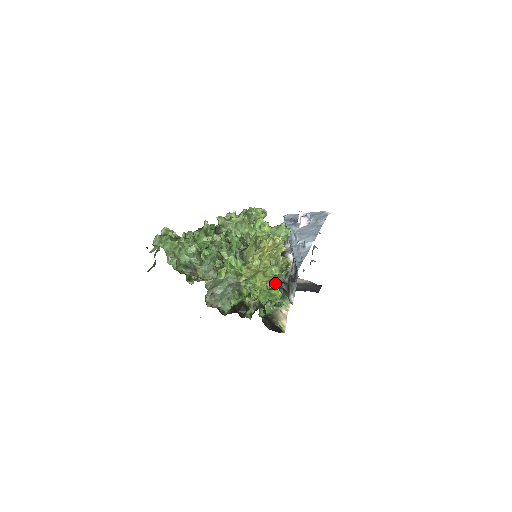
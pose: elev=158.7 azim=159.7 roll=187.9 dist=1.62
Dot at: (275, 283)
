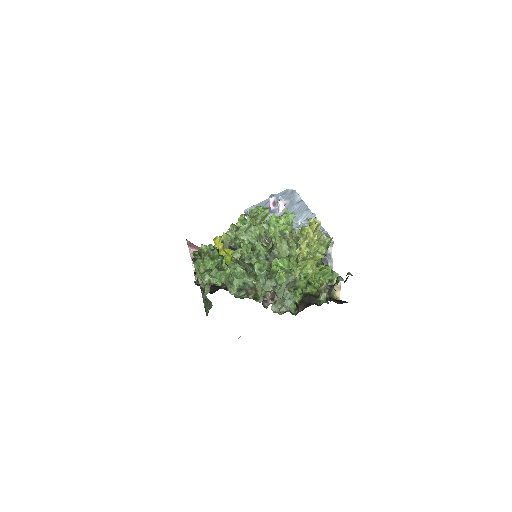
Dot at: (319, 263)
